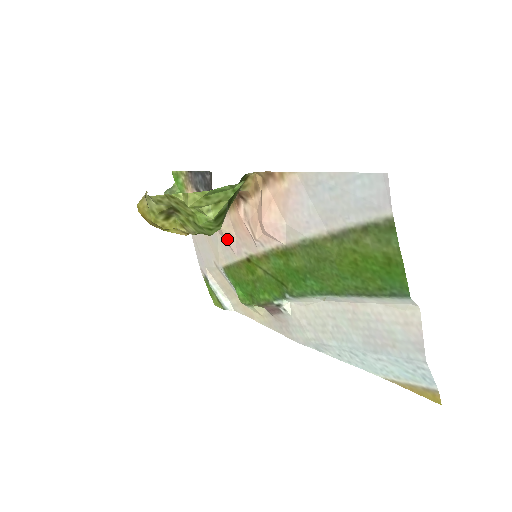
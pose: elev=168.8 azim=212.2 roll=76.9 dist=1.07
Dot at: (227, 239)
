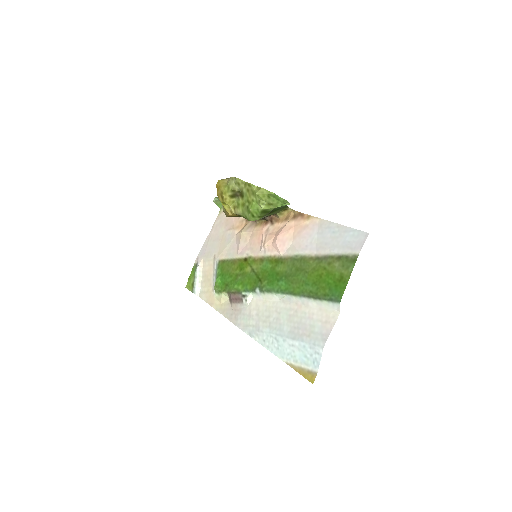
Dot at: (240, 241)
